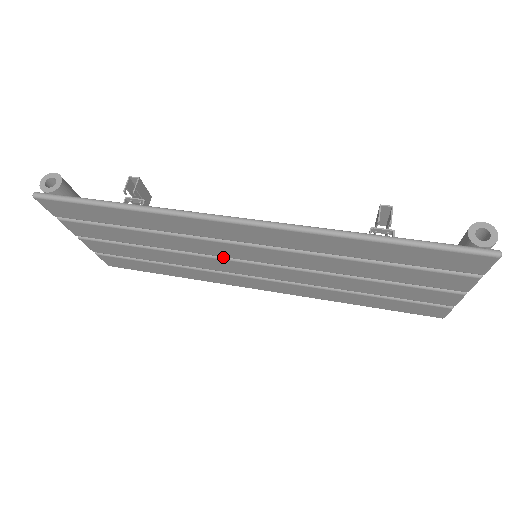
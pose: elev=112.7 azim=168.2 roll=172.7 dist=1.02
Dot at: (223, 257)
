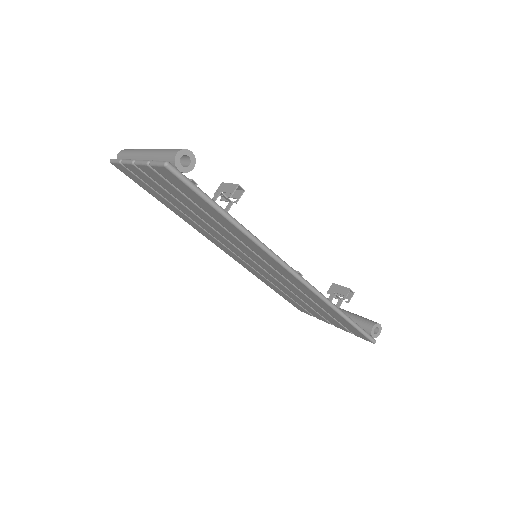
Dot at: (236, 246)
